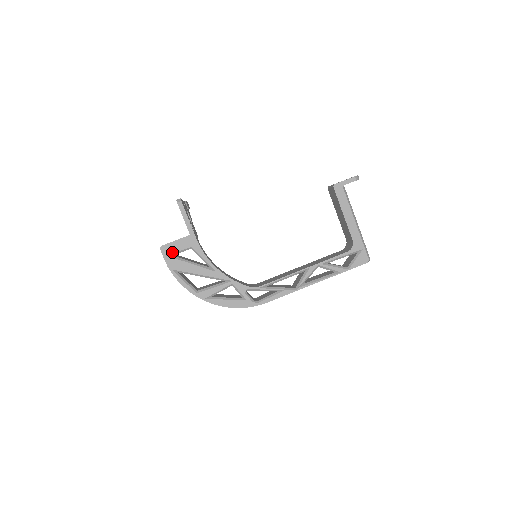
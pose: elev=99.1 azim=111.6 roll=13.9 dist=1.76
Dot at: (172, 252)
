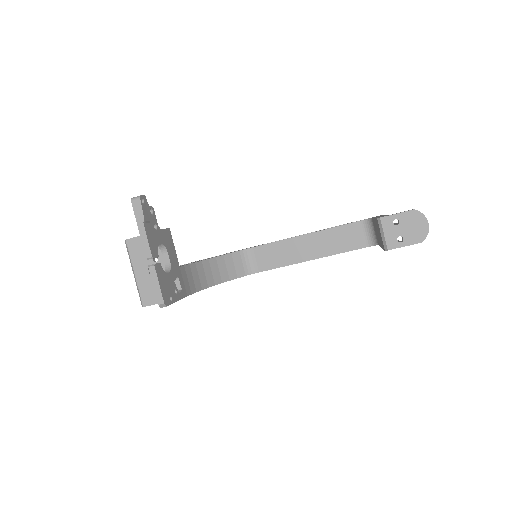
Dot at: occluded
